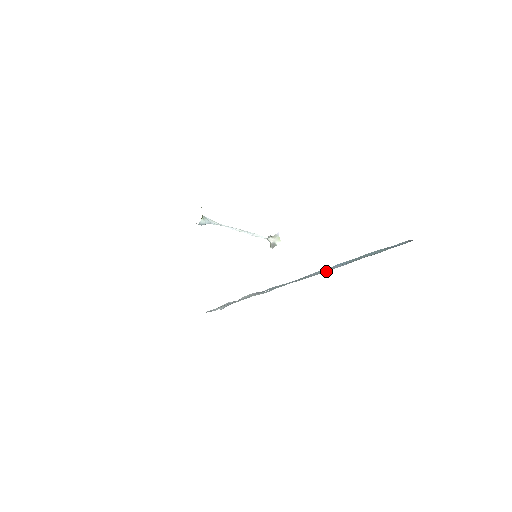
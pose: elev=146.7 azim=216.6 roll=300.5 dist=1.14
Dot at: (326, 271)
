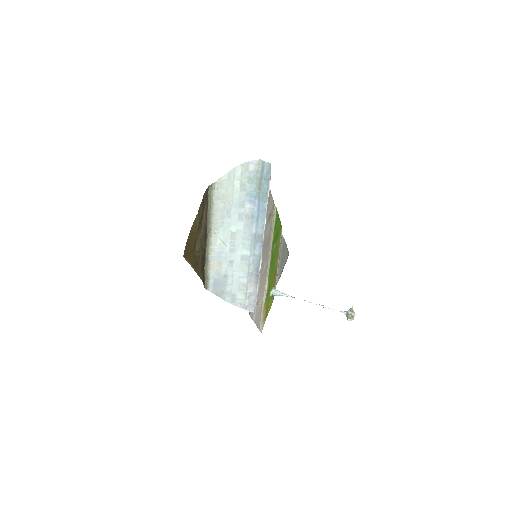
Dot at: (251, 214)
